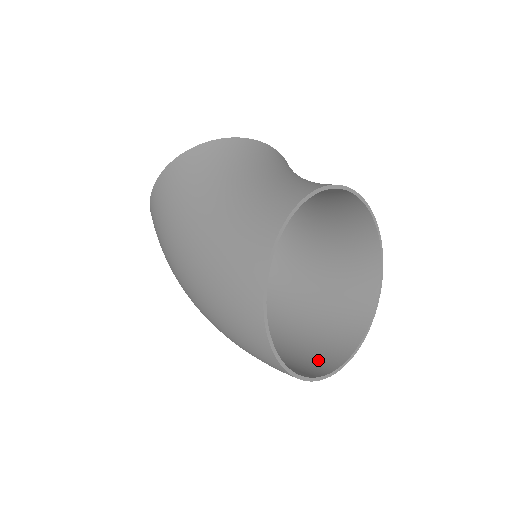
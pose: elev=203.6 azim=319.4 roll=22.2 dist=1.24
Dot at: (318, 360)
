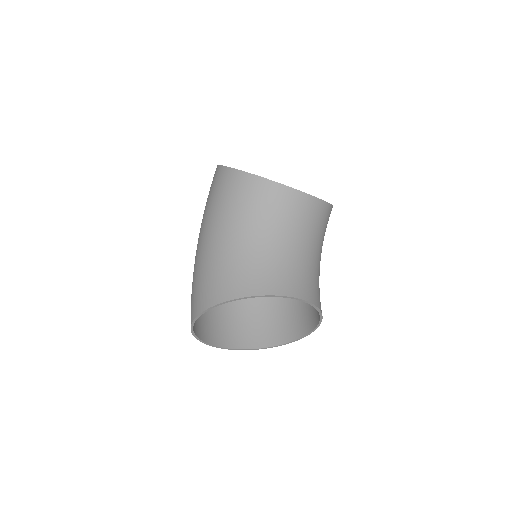
Dot at: (255, 334)
